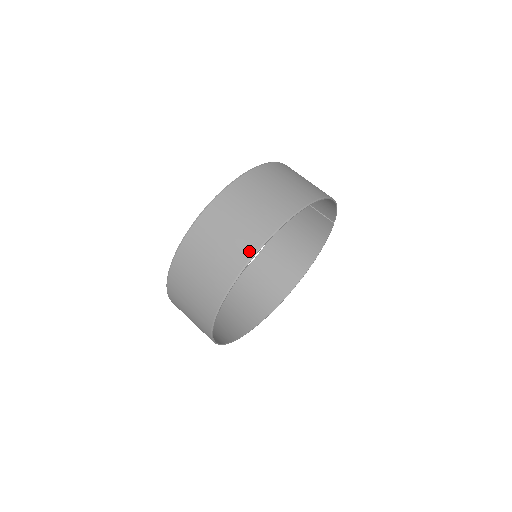
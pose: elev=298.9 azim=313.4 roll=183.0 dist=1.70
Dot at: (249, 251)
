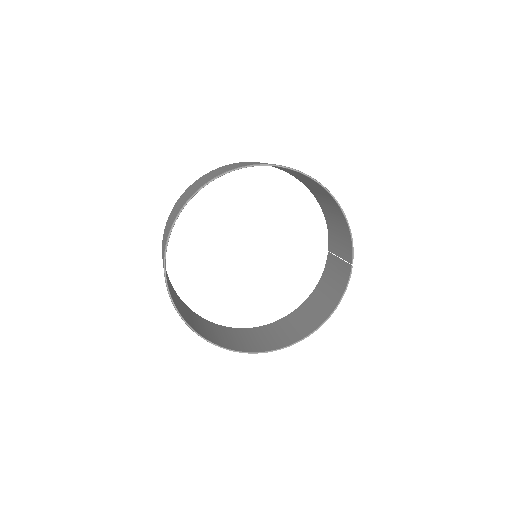
Dot at: (226, 171)
